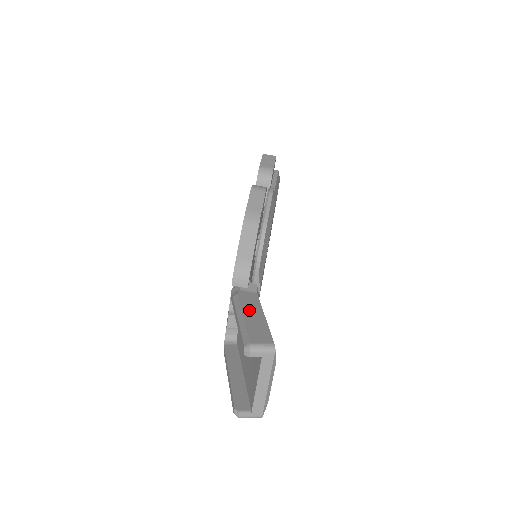
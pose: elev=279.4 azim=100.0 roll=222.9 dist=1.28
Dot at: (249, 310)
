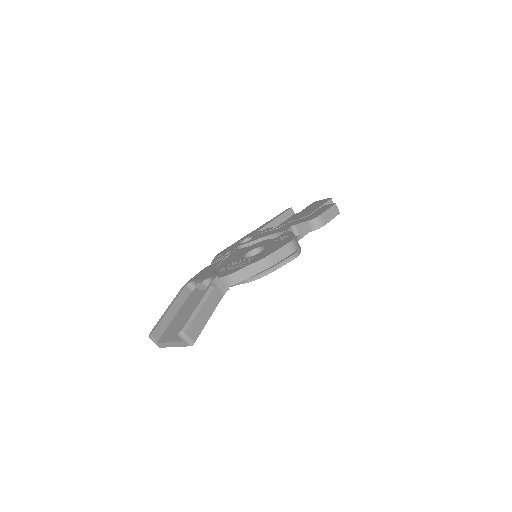
Dot at: (207, 307)
